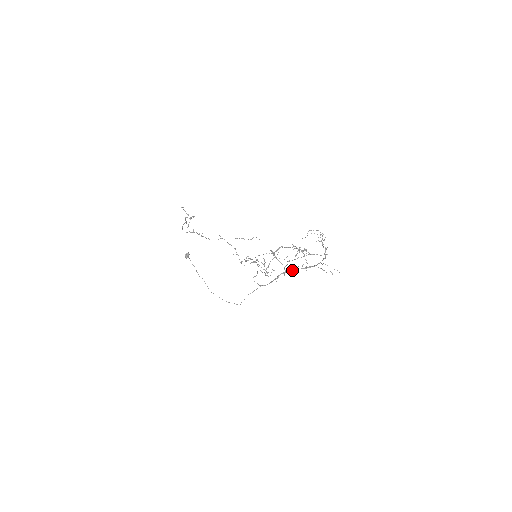
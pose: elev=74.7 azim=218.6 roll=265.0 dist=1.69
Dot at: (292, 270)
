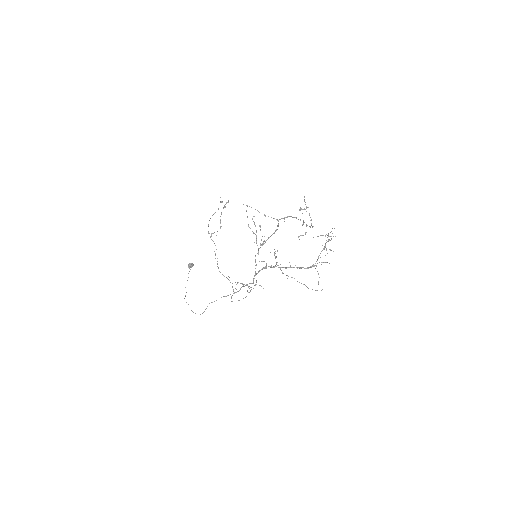
Dot at: (283, 267)
